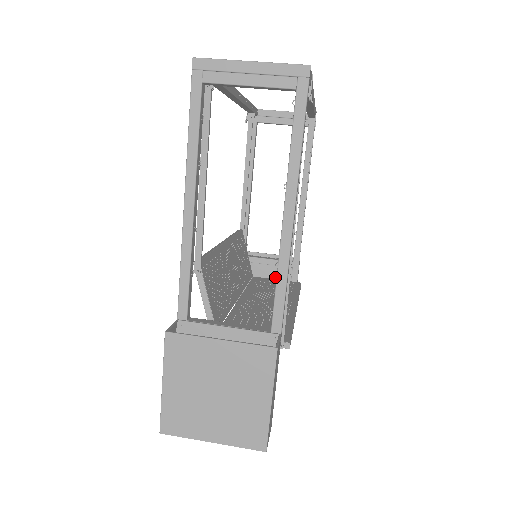
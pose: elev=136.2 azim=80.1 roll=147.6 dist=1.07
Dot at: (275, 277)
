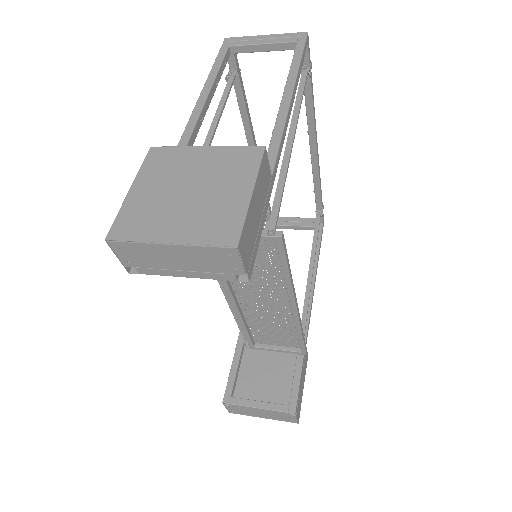
Dot at: (277, 364)
